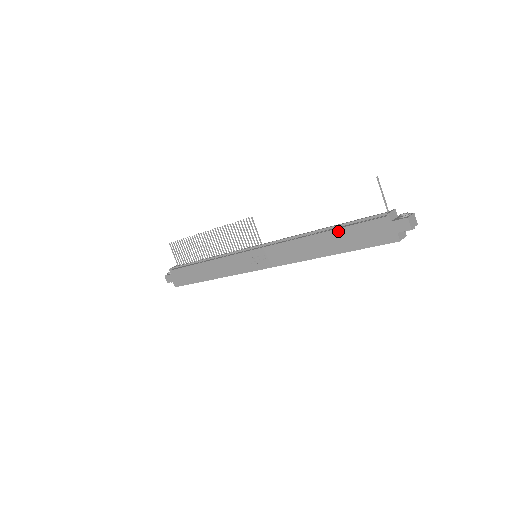
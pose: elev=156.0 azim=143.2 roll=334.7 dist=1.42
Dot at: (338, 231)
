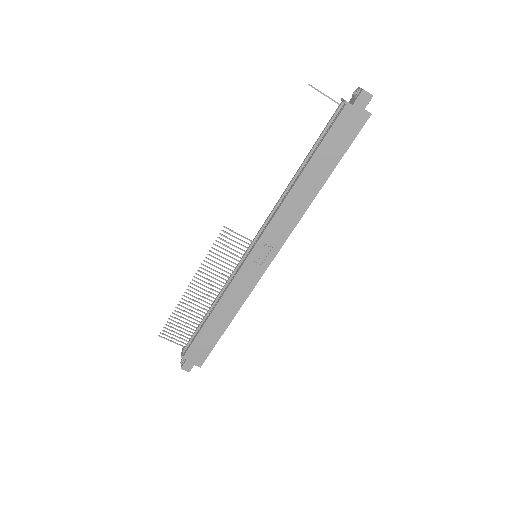
Dot at: (315, 156)
